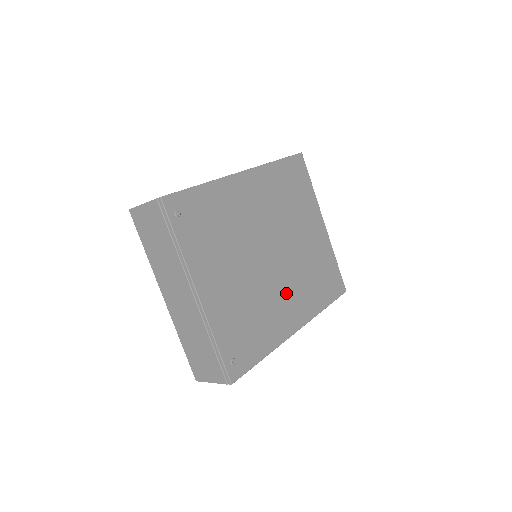
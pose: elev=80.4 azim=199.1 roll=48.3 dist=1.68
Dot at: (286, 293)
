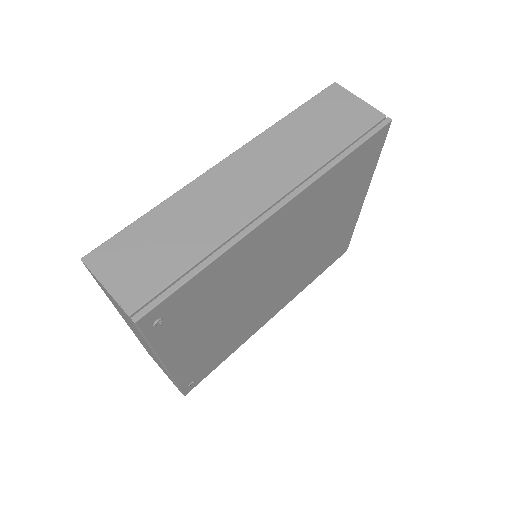
Dot at: (275, 297)
